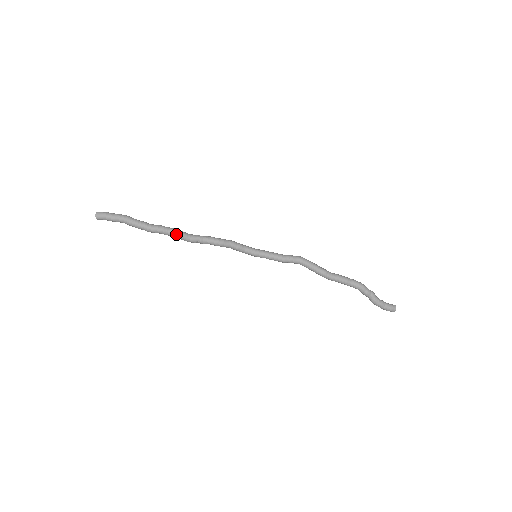
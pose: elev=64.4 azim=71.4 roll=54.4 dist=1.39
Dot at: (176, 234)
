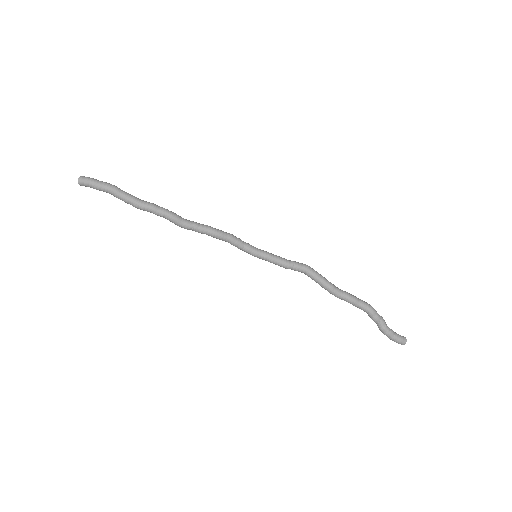
Dot at: (168, 215)
